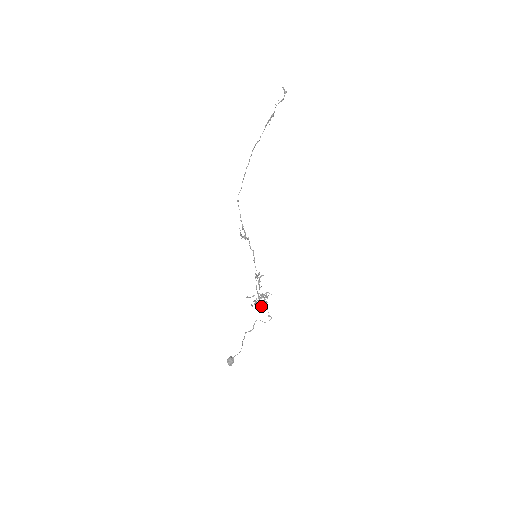
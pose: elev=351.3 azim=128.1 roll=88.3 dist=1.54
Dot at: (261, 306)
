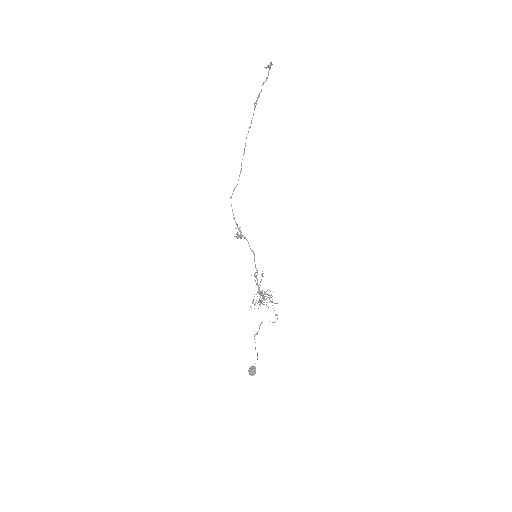
Dot at: occluded
